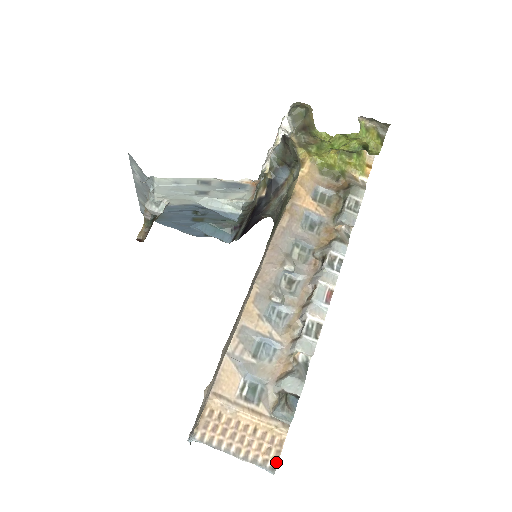
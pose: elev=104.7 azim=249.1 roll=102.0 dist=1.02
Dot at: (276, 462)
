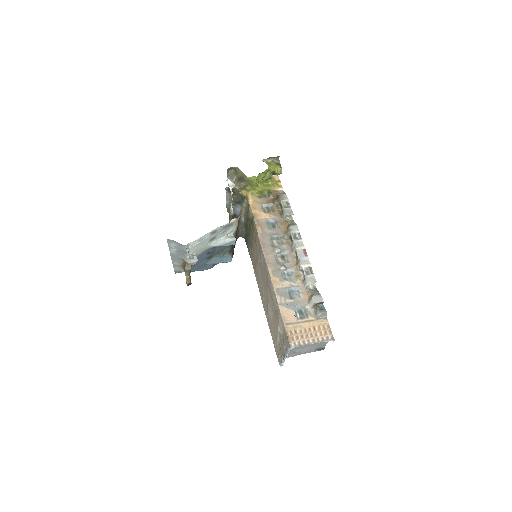
Dot at: (332, 335)
